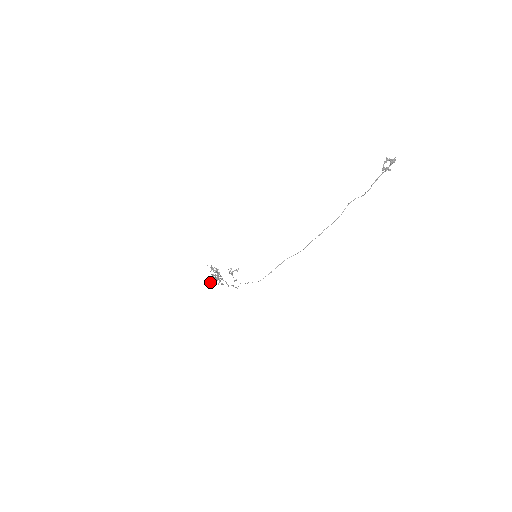
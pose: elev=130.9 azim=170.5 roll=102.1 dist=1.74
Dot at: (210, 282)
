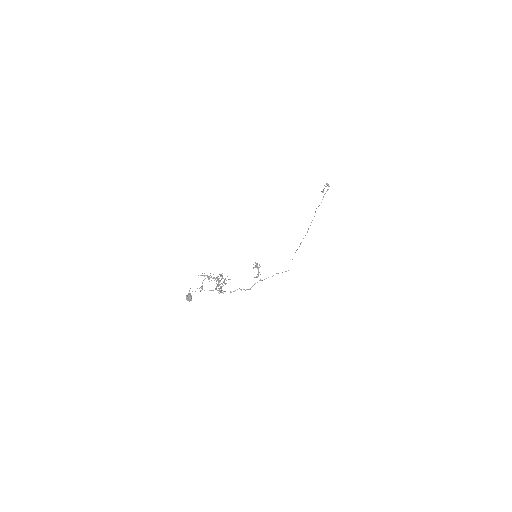
Dot at: occluded
